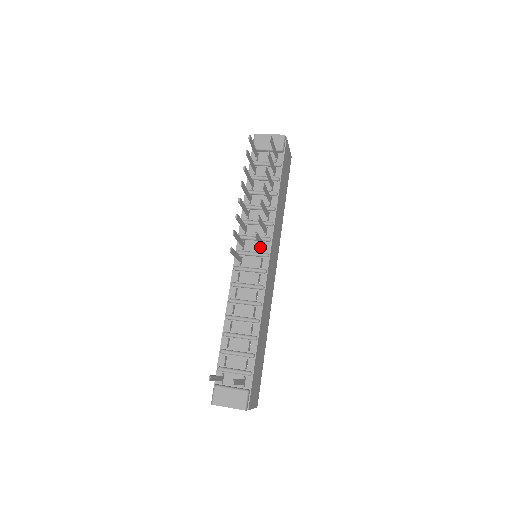
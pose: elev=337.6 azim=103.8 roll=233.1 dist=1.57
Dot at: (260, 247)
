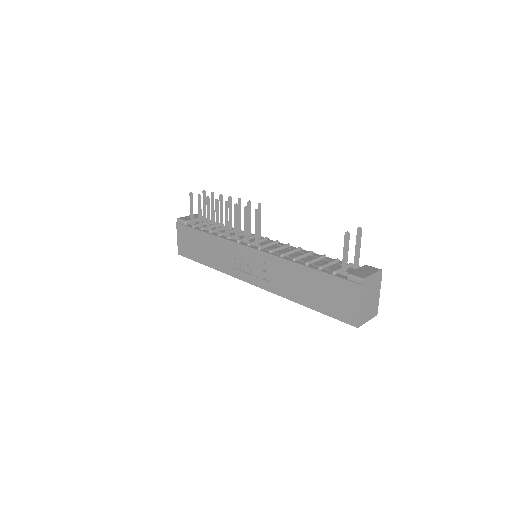
Dot at: occluded
